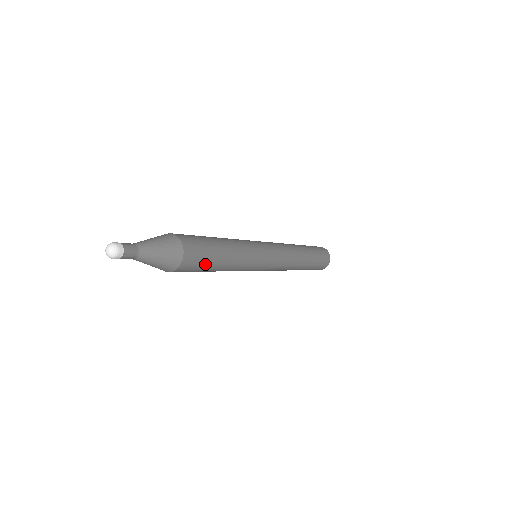
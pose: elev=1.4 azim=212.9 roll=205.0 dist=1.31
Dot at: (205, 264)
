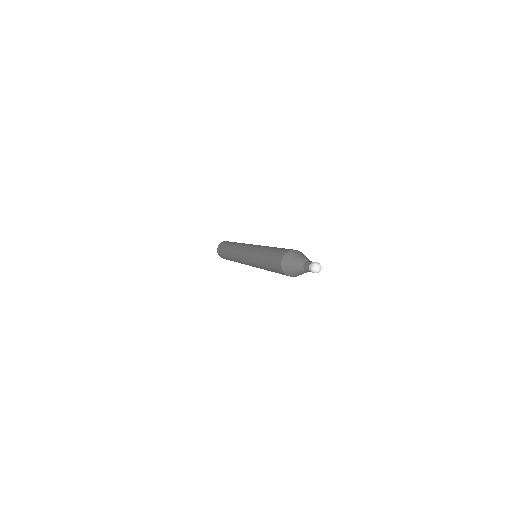
Dot at: occluded
